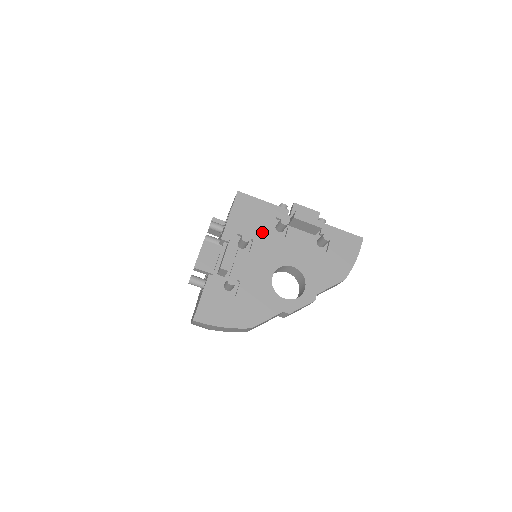
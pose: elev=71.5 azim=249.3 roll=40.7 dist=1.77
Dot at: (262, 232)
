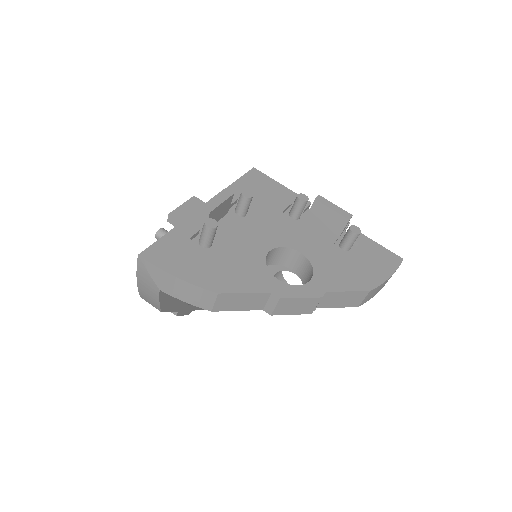
Dot at: (270, 208)
